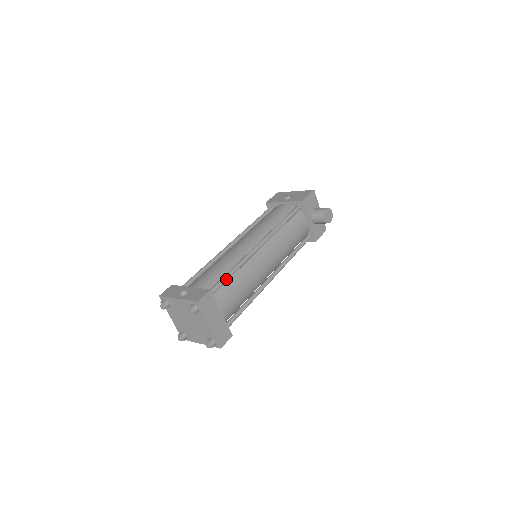
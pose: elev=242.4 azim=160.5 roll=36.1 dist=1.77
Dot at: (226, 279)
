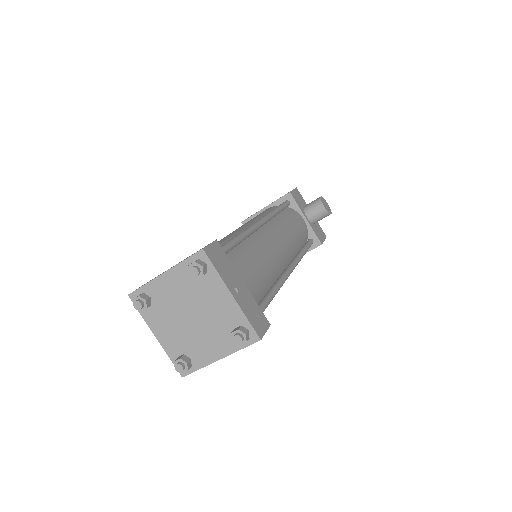
Dot at: (232, 243)
